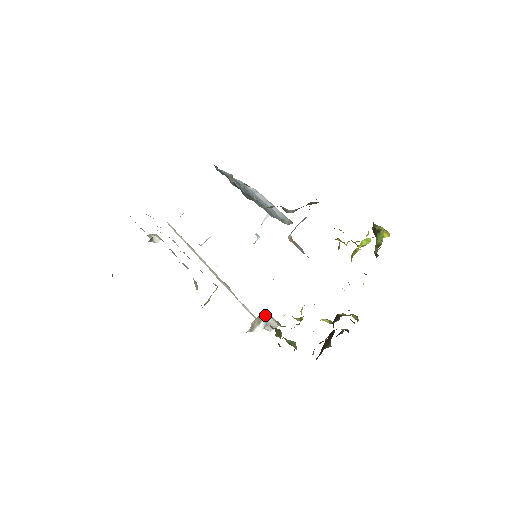
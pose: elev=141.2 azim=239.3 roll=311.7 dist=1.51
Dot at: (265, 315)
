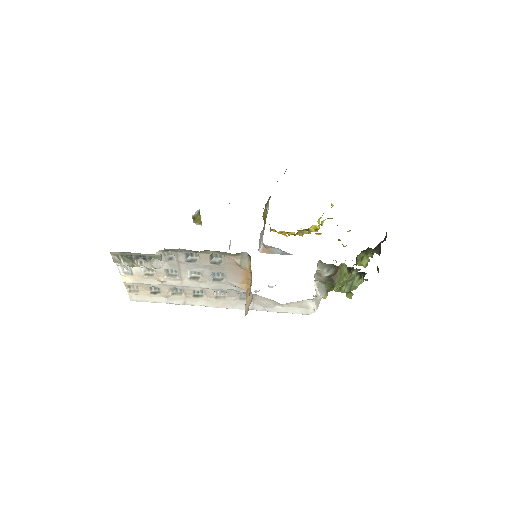
Dot at: occluded
